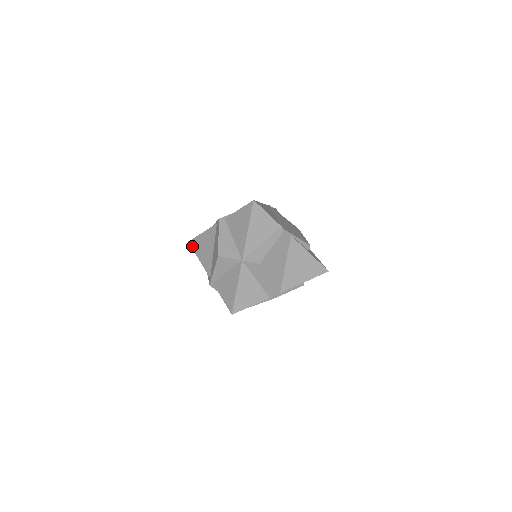
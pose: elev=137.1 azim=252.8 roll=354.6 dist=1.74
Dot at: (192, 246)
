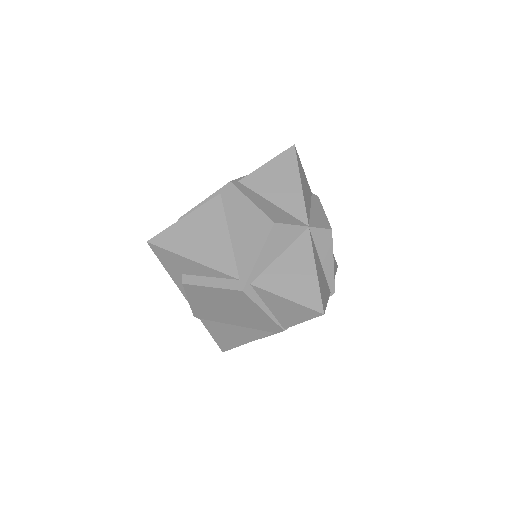
Dot at: (163, 245)
